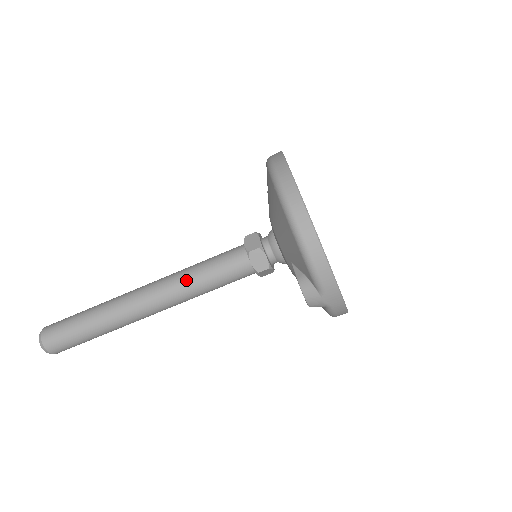
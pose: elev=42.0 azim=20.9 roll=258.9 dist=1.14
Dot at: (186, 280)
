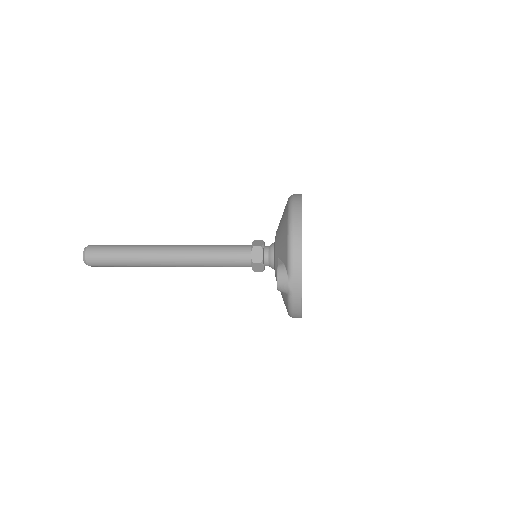
Dot at: (203, 249)
